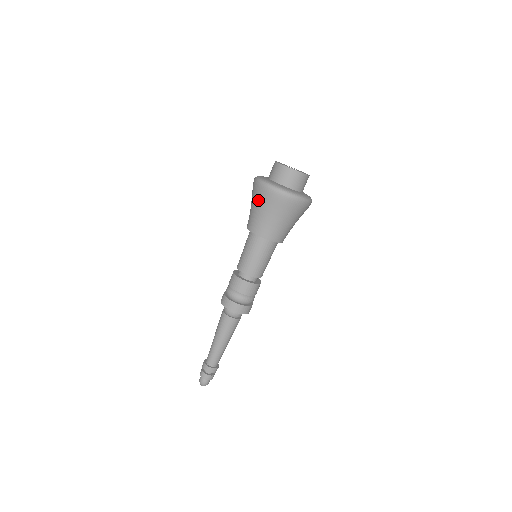
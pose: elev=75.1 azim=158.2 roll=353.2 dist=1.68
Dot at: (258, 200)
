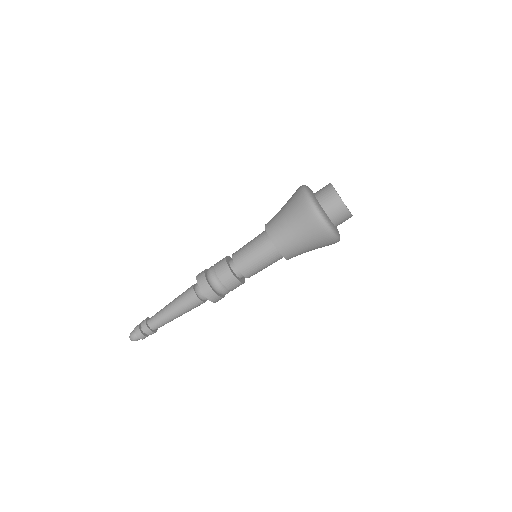
Dot at: (302, 224)
